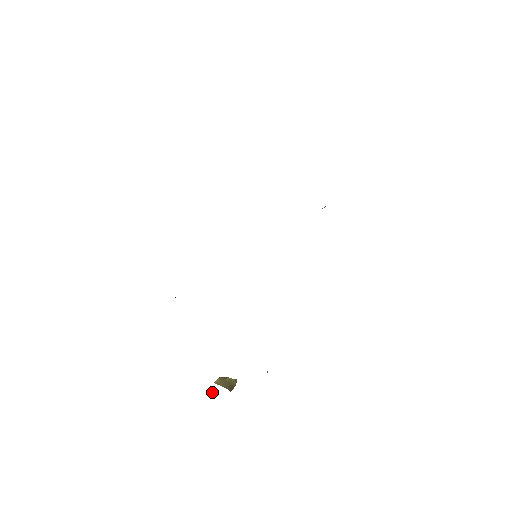
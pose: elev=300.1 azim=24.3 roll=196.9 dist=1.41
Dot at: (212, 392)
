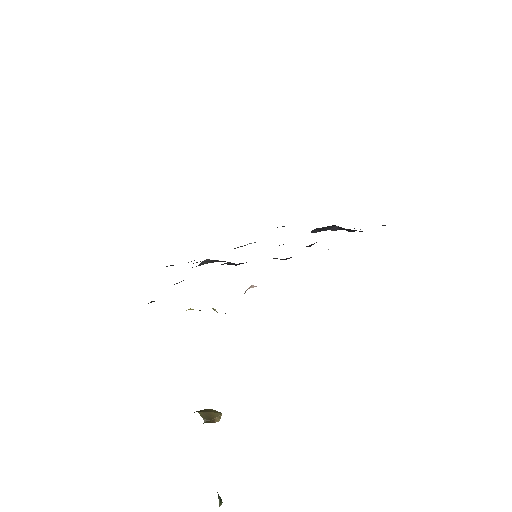
Dot at: occluded
